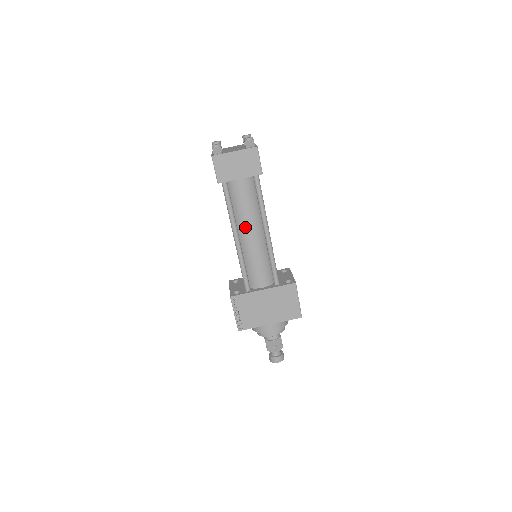
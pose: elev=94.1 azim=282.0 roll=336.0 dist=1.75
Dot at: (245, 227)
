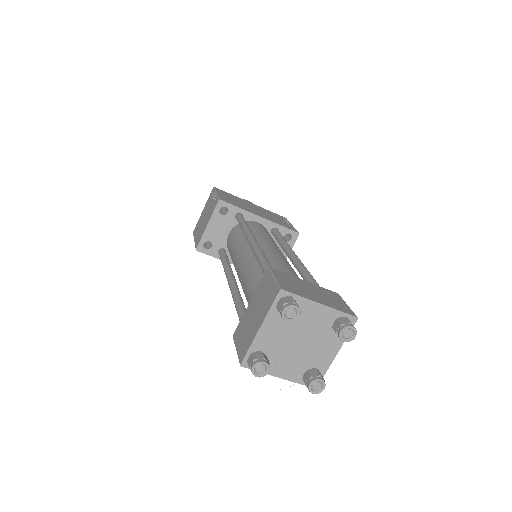
Dot at: occluded
